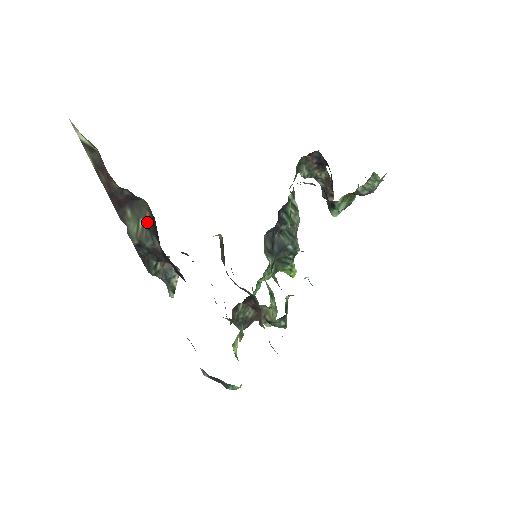
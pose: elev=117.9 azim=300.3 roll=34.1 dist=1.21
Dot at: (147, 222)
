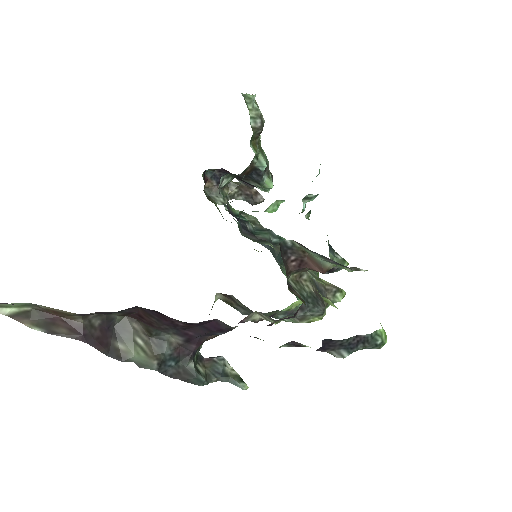
Dot at: (143, 333)
